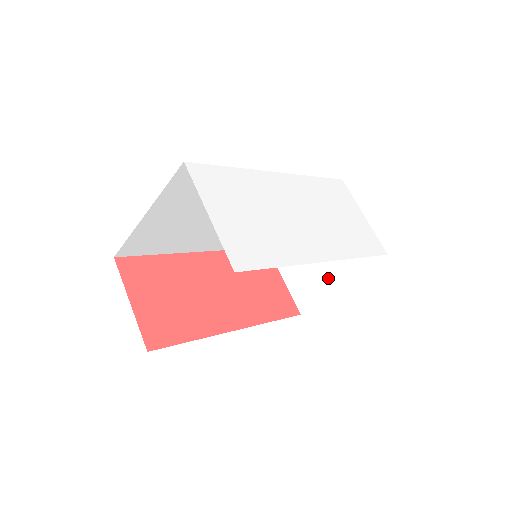
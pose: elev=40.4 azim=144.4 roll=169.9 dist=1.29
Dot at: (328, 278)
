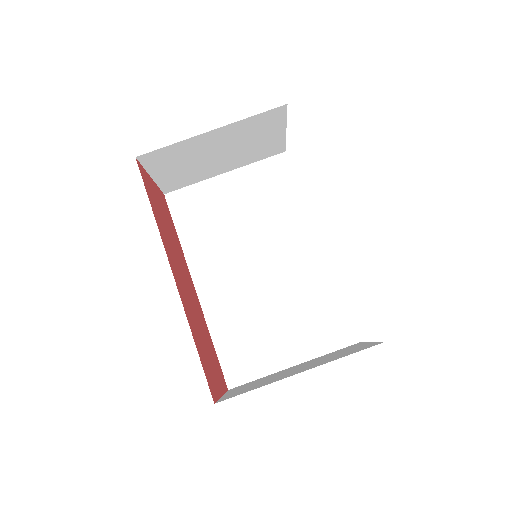
Dot at: (288, 375)
